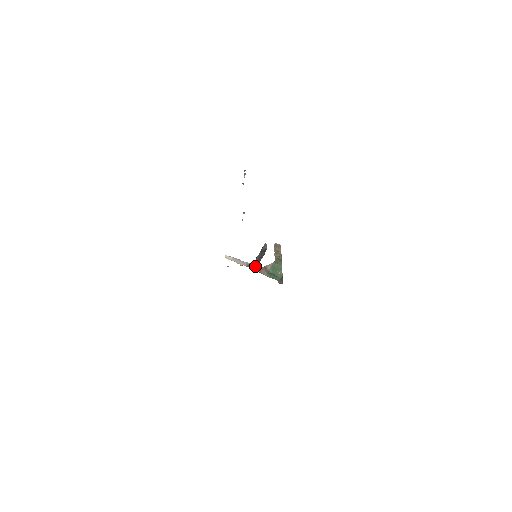
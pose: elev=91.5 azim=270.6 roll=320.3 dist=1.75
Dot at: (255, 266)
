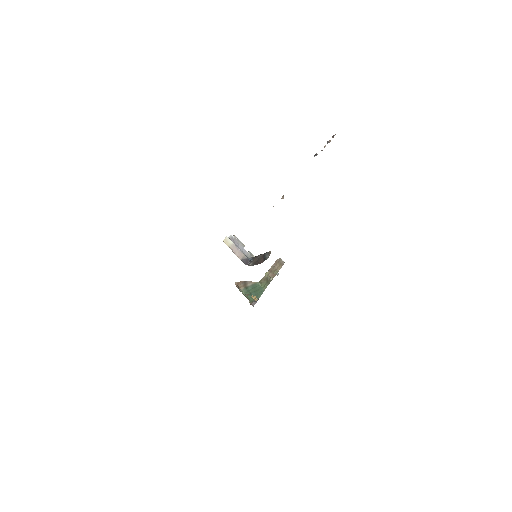
Dot at: (249, 264)
